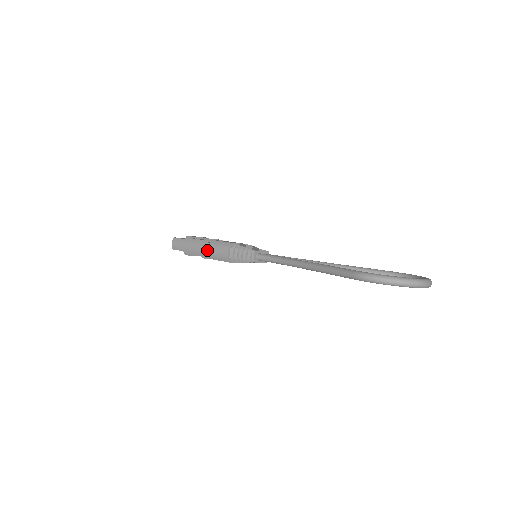
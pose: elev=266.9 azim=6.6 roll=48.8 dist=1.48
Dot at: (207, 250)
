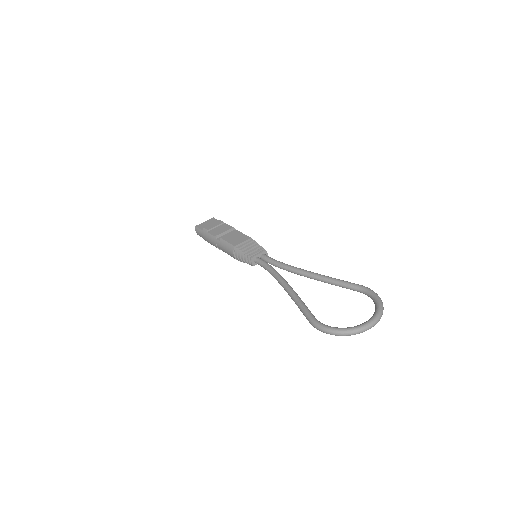
Dot at: (219, 247)
